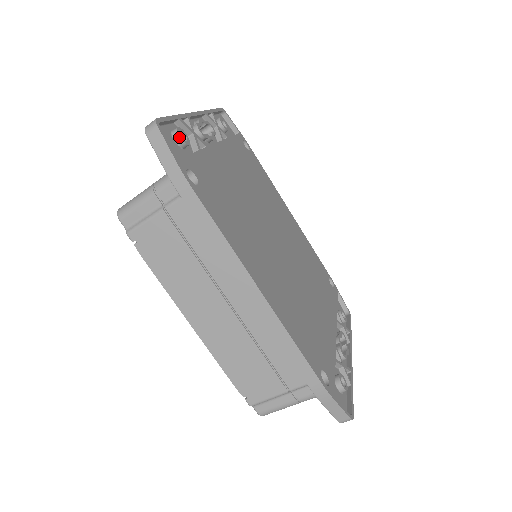
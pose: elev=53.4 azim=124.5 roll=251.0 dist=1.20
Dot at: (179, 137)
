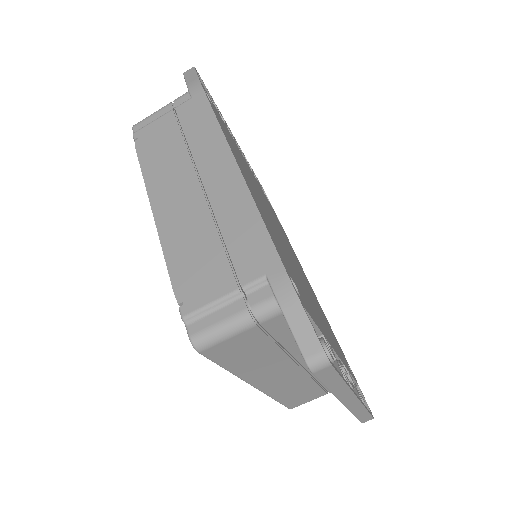
Dot at: occluded
